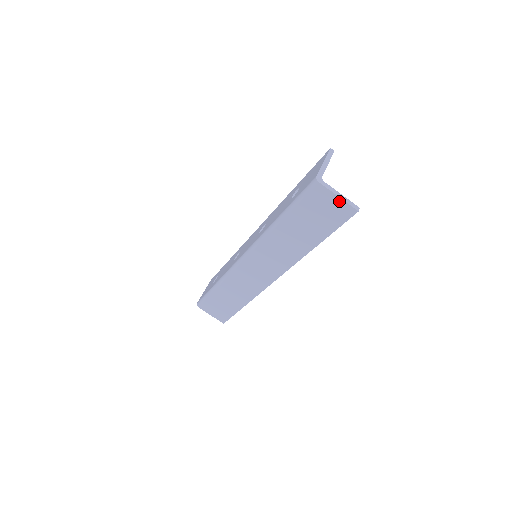
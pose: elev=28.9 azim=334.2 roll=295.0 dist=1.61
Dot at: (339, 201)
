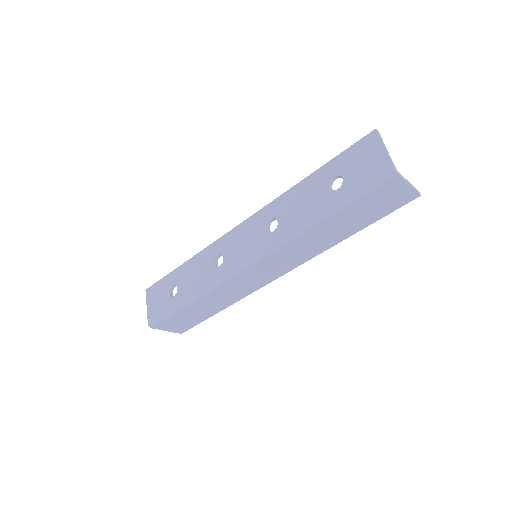
Dot at: (408, 189)
